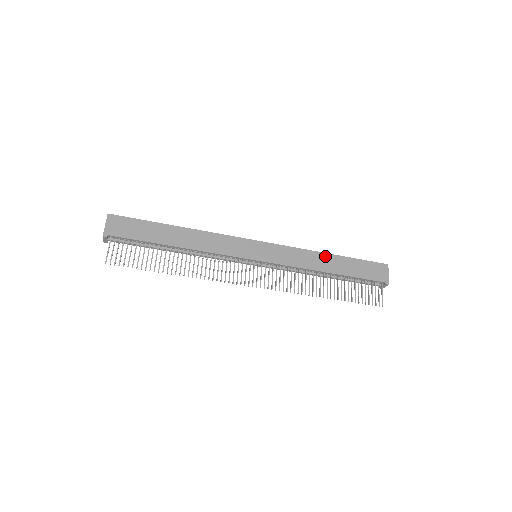
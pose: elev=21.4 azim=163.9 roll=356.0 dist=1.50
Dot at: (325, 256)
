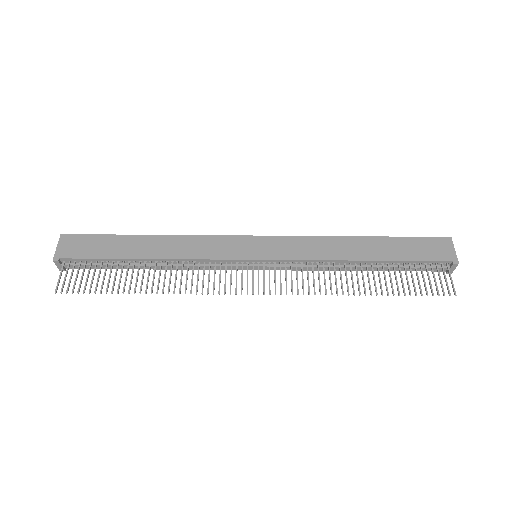
Dot at: (353, 240)
